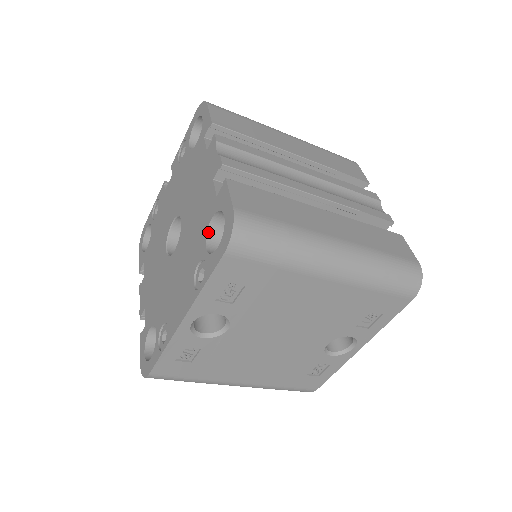
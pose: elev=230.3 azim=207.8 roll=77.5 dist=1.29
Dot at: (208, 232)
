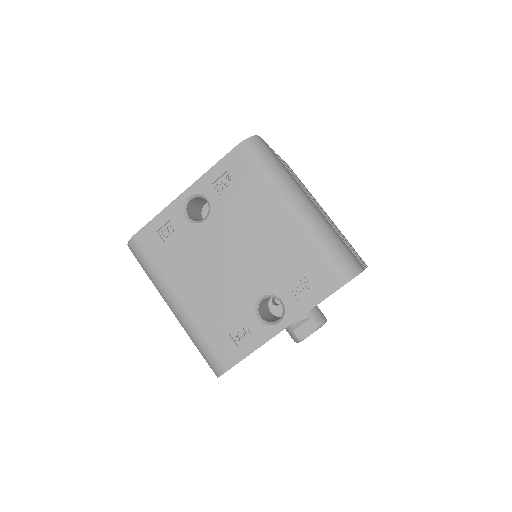
Dot at: occluded
